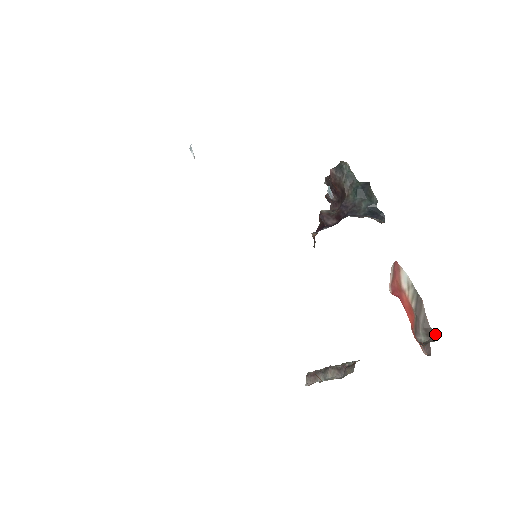
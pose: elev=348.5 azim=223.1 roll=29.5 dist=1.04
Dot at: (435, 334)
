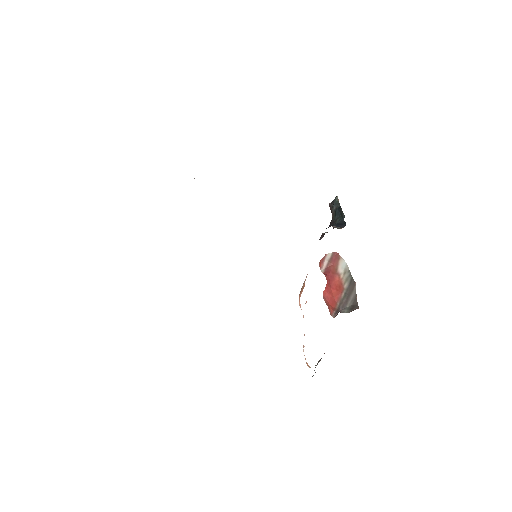
Dot at: (357, 308)
